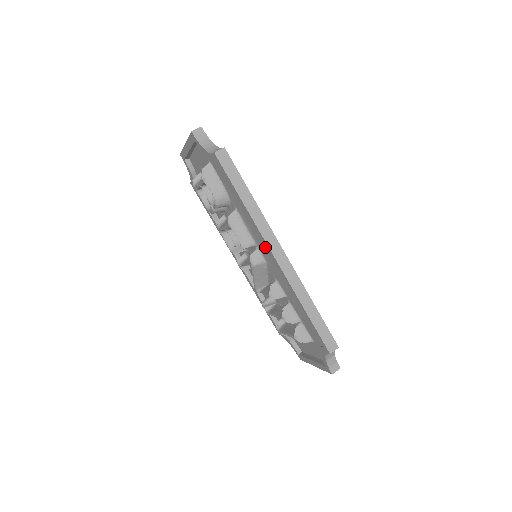
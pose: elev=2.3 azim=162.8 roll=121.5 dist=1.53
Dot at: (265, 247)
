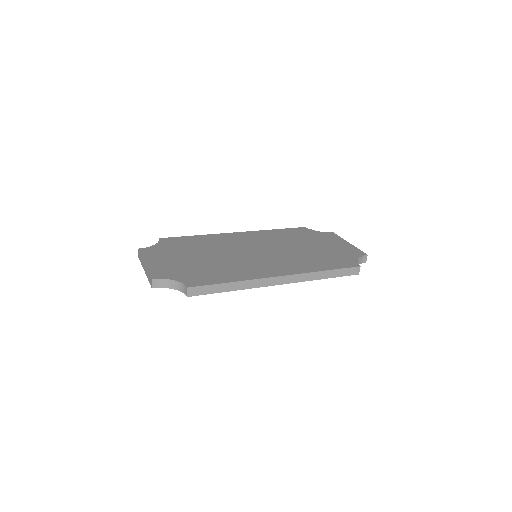
Dot at: occluded
